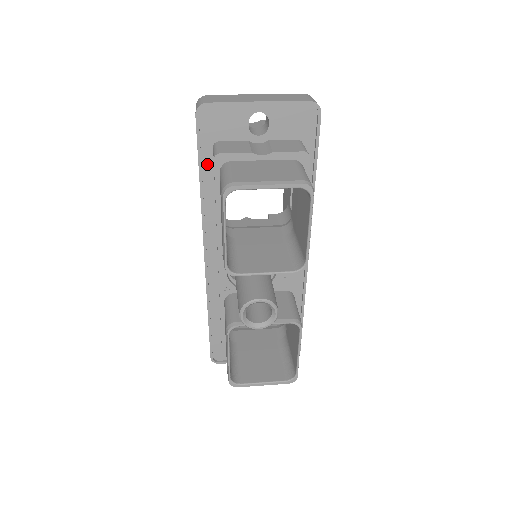
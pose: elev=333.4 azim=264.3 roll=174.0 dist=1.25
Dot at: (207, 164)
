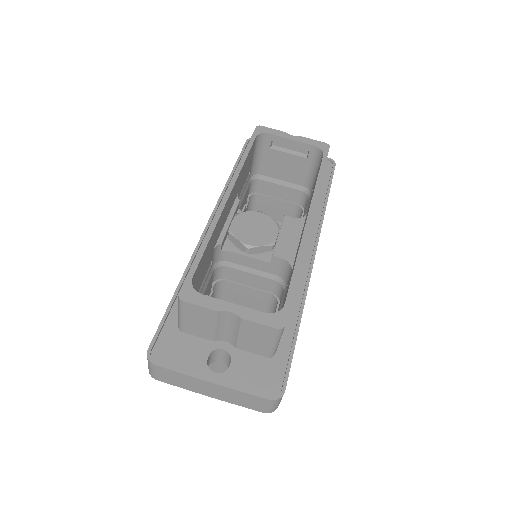
Dot at: occluded
